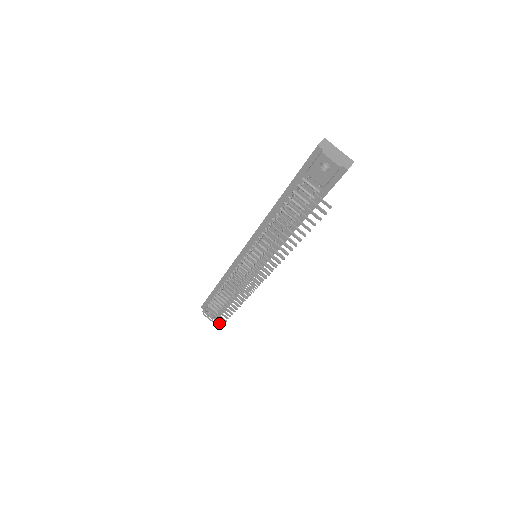
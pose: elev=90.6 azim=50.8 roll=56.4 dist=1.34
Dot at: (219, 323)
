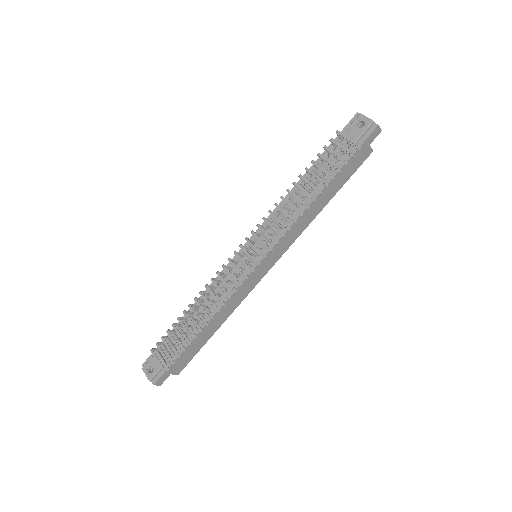
Dot at: (167, 359)
